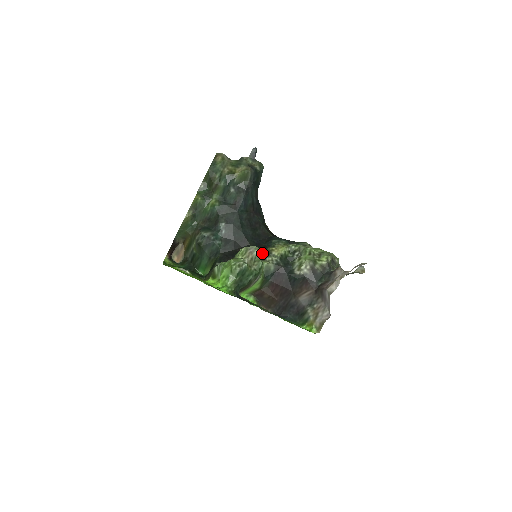
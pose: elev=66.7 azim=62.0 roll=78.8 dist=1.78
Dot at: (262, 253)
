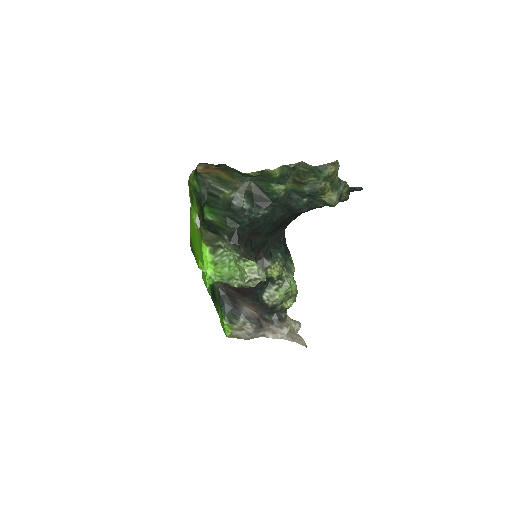
Dot at: (262, 259)
